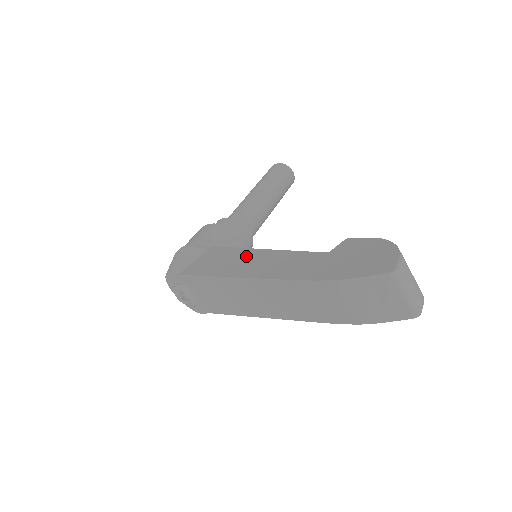
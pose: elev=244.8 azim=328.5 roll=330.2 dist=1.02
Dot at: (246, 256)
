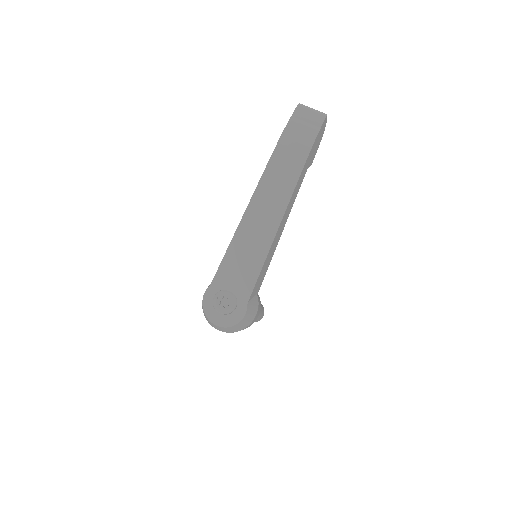
Dot at: occluded
